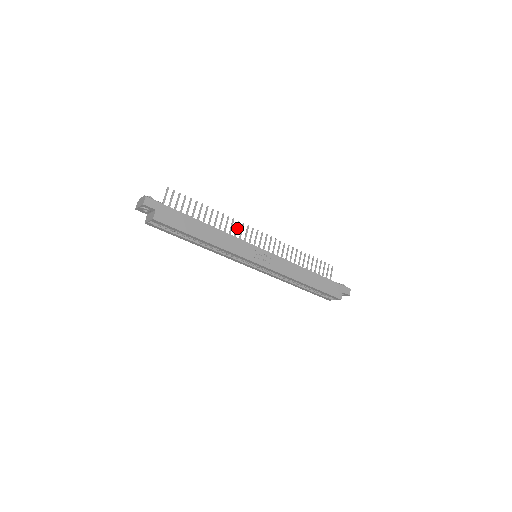
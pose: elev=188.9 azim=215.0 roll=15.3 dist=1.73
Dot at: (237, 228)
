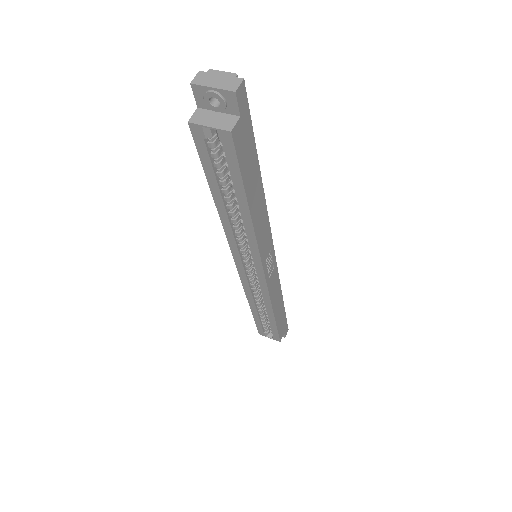
Dot at: occluded
